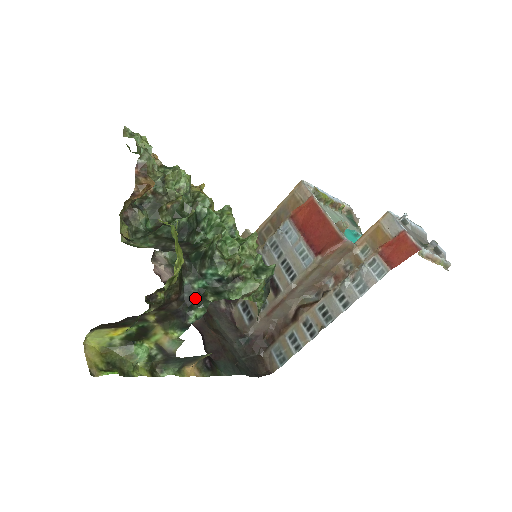
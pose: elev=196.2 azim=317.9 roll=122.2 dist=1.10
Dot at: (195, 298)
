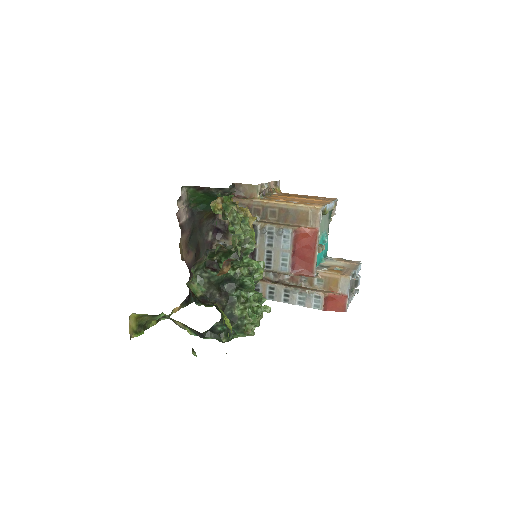
Dot at: (214, 332)
